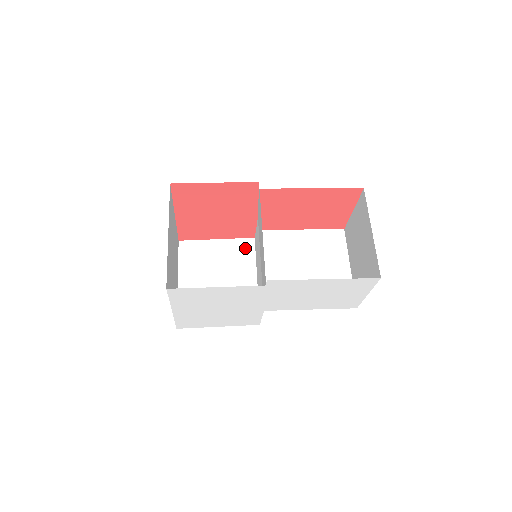
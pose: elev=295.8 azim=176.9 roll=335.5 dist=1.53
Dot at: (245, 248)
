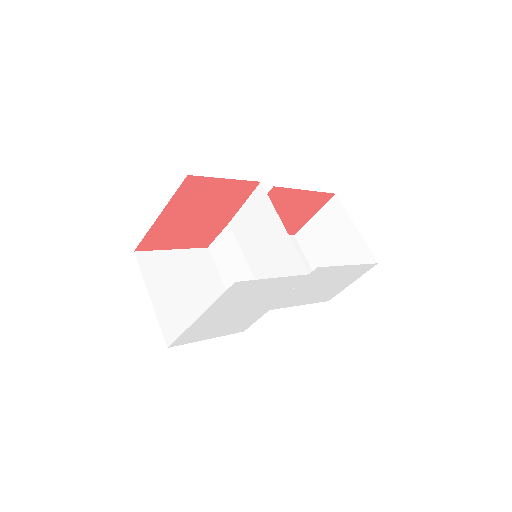
Dot at: (203, 258)
